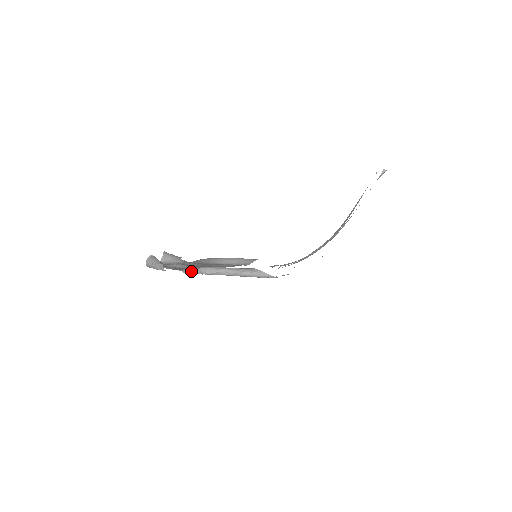
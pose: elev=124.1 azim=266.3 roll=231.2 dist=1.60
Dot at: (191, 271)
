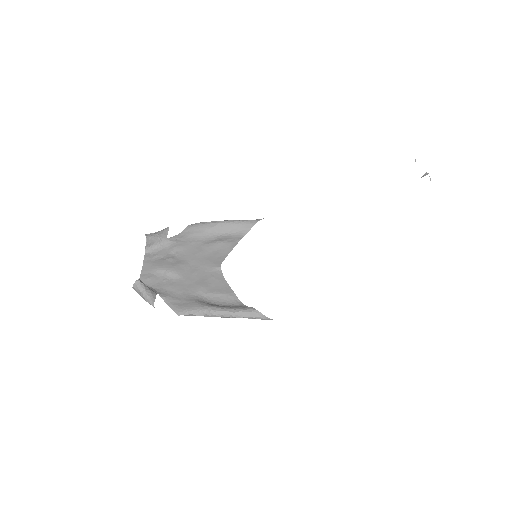
Dot at: (187, 315)
